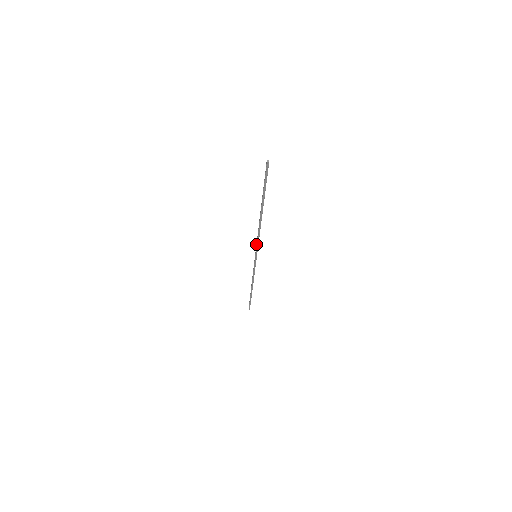
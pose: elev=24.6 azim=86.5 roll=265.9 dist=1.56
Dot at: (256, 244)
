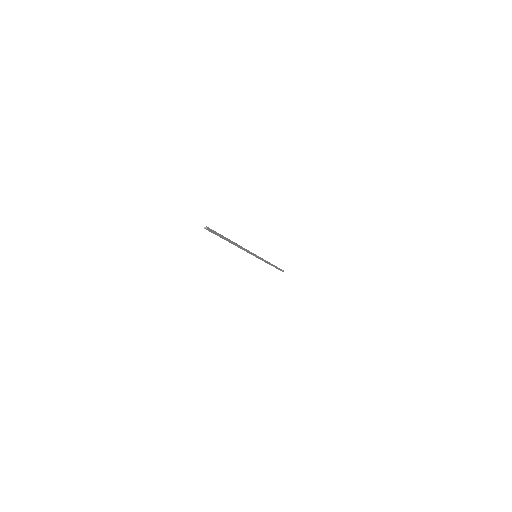
Dot at: occluded
